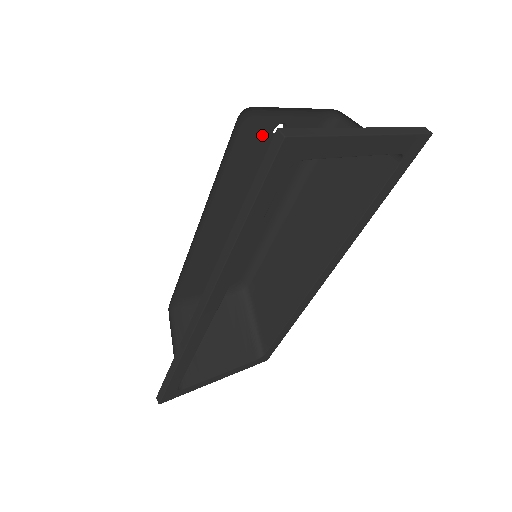
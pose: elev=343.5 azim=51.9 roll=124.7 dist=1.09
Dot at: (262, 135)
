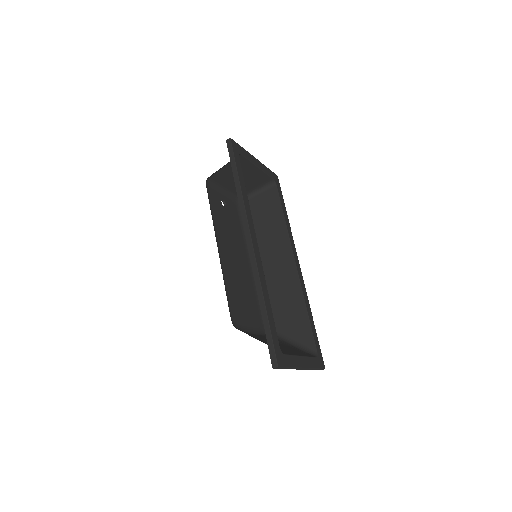
Dot at: (218, 202)
